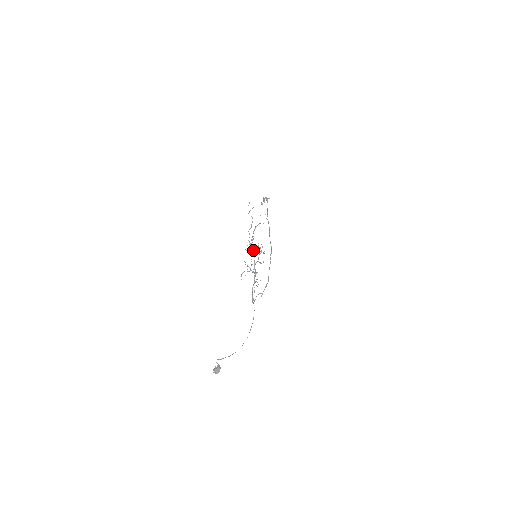
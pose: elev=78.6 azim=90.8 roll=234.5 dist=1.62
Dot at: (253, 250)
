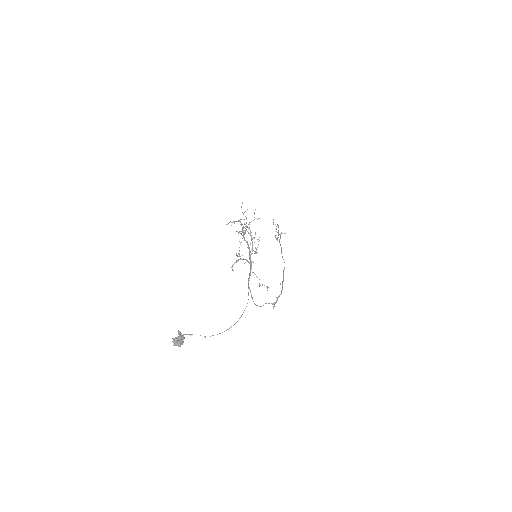
Dot at: occluded
